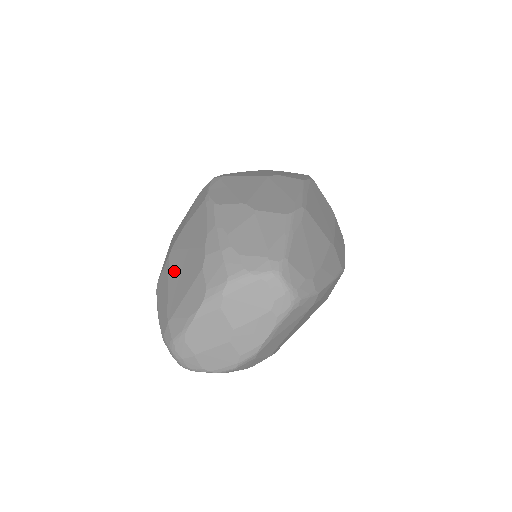
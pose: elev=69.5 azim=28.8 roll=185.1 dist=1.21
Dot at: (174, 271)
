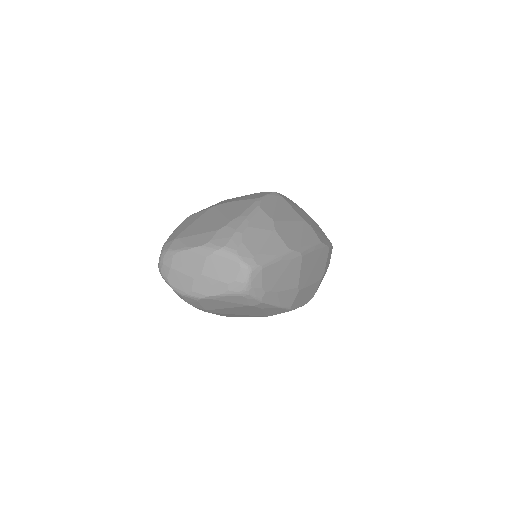
Dot at: (204, 218)
